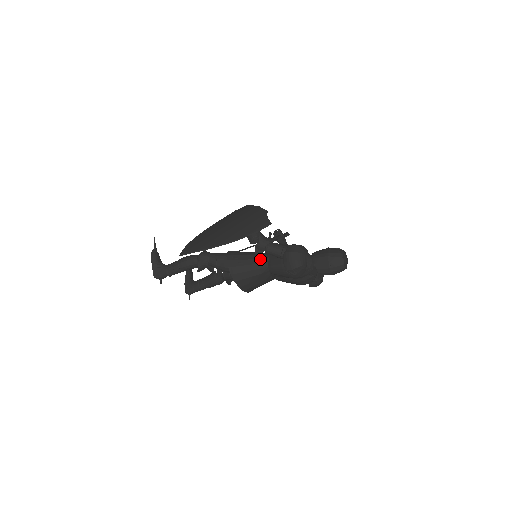
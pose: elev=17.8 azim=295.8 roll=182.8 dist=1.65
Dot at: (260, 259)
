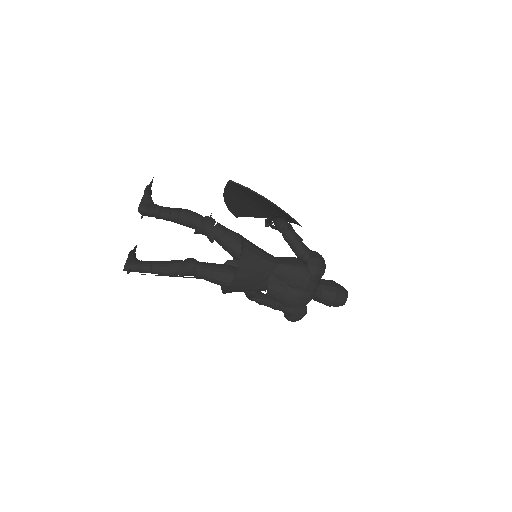
Dot at: (270, 254)
